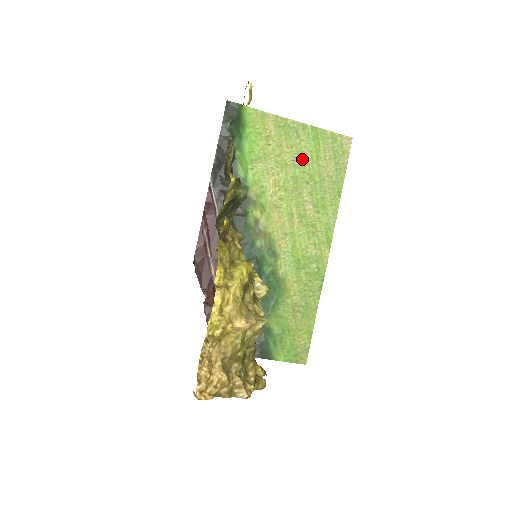
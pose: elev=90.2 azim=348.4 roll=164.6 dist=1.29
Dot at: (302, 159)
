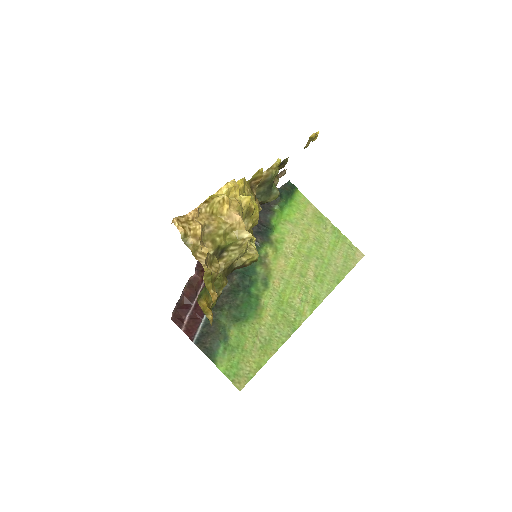
Dot at: (321, 242)
